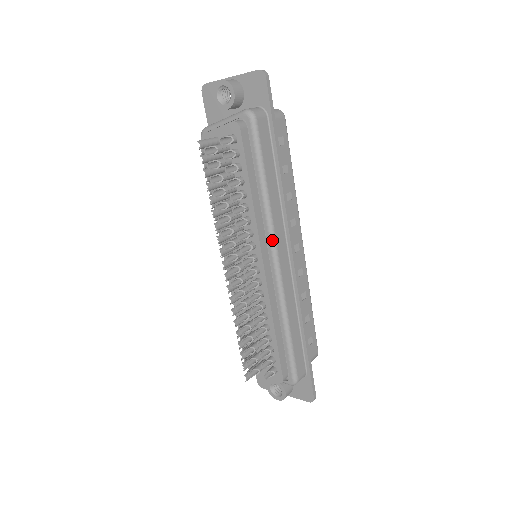
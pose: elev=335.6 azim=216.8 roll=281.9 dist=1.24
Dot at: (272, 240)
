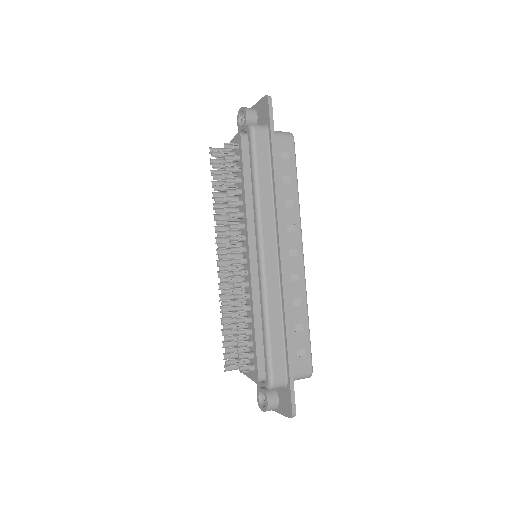
Dot at: (259, 233)
